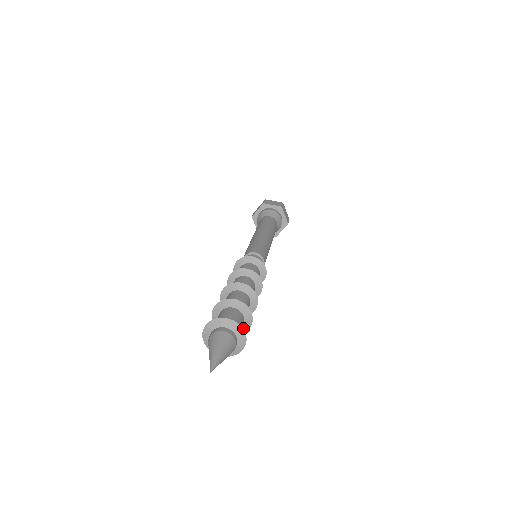
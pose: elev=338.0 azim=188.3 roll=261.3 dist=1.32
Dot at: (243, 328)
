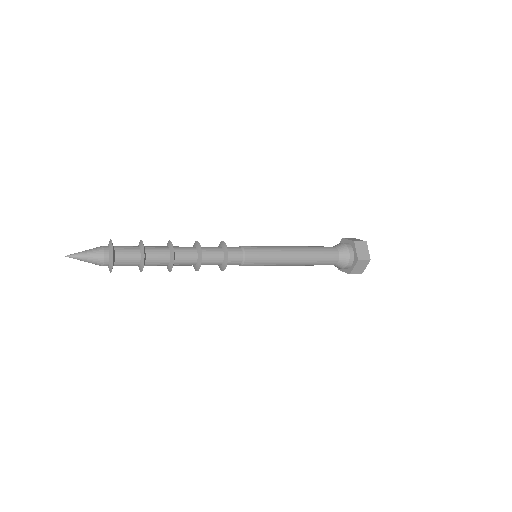
Dot at: (141, 265)
